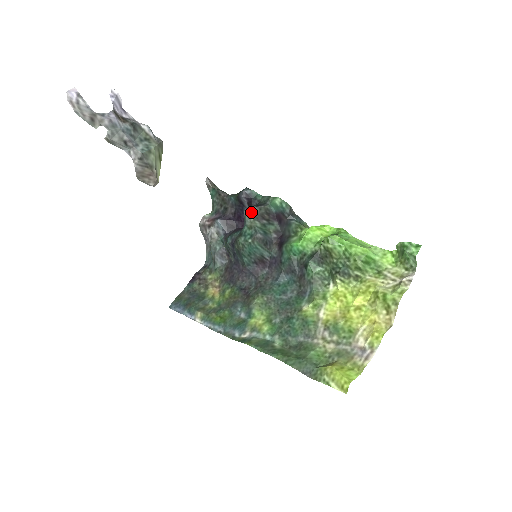
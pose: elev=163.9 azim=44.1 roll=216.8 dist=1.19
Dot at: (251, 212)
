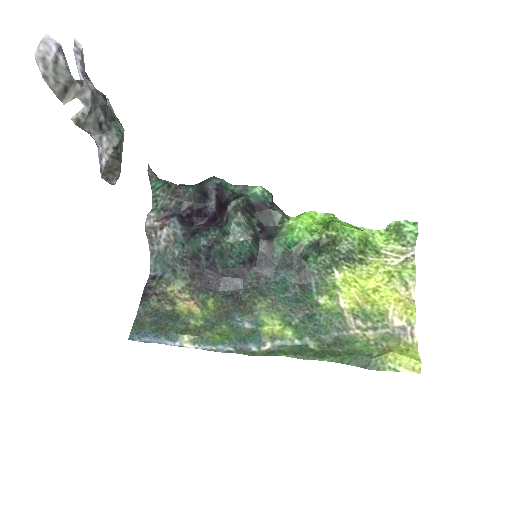
Dot at: (237, 206)
